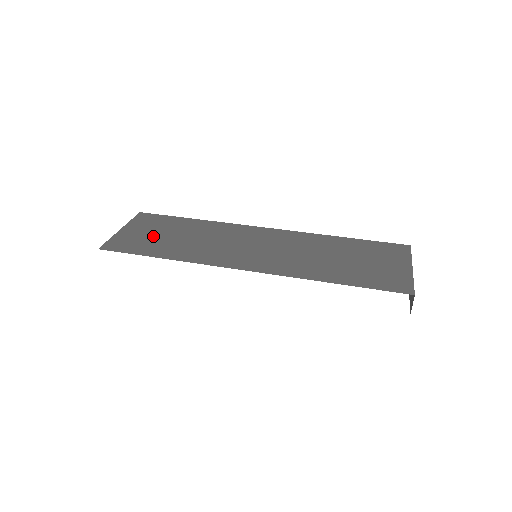
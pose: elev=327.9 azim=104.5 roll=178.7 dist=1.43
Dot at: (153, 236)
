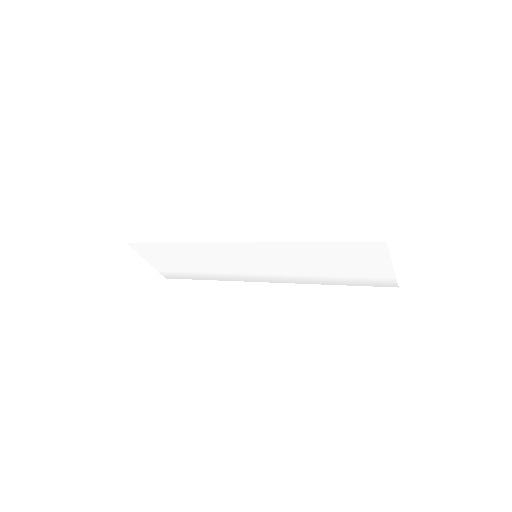
Dot at: occluded
